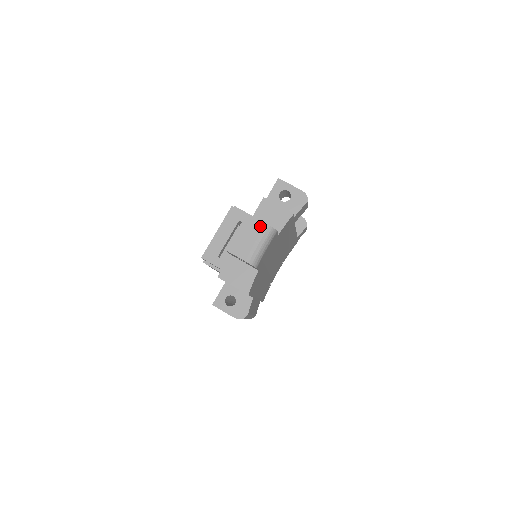
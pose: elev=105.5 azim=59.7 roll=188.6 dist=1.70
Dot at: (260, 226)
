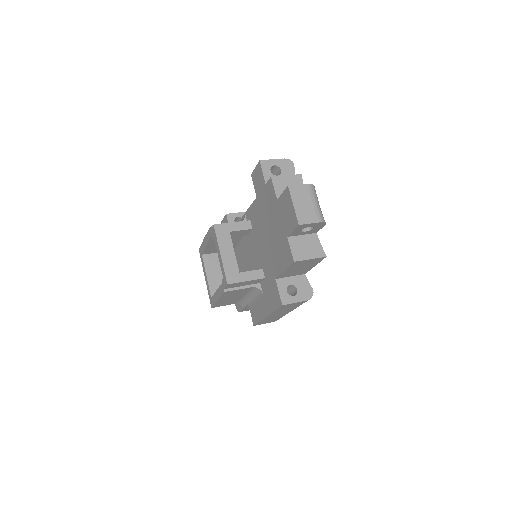
Dot at: (305, 189)
